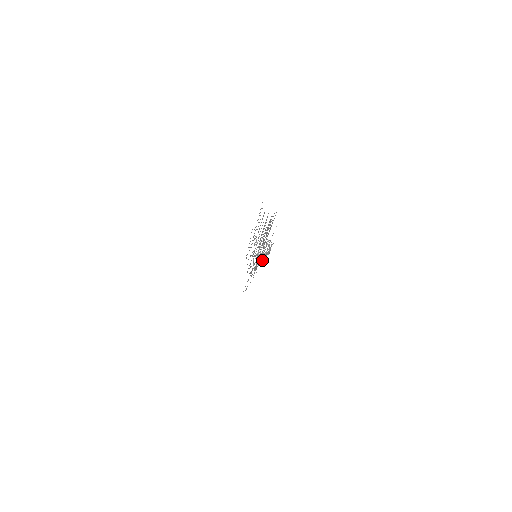
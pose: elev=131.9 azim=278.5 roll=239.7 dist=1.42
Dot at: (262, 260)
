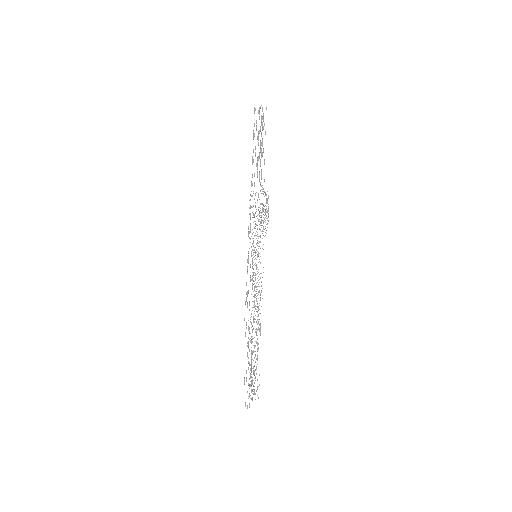
Dot at: occluded
